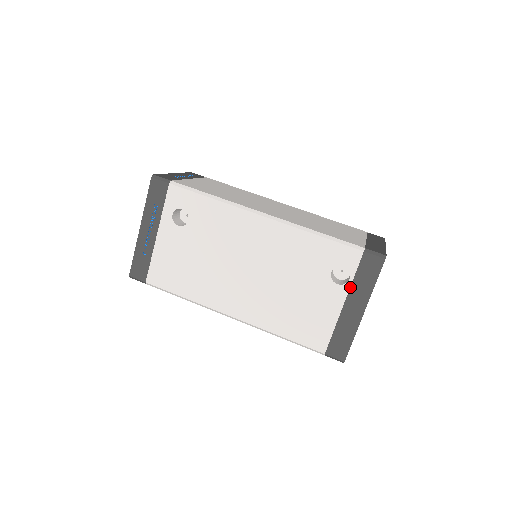
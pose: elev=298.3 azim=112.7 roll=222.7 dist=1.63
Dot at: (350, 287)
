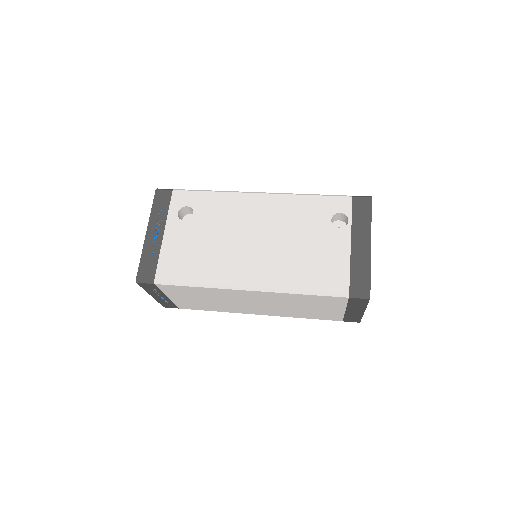
Dot at: (351, 227)
